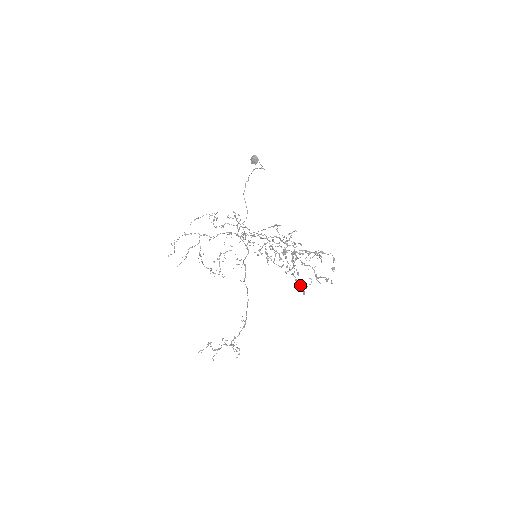
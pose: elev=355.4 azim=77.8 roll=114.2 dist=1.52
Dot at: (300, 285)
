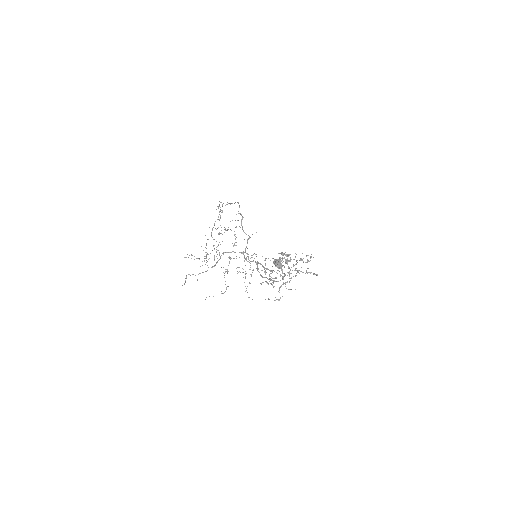
Dot at: occluded
